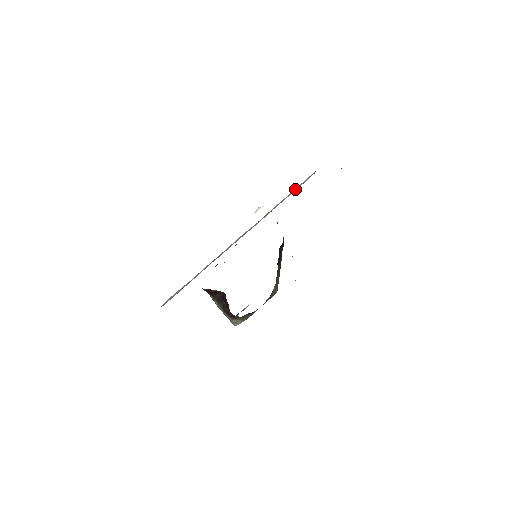
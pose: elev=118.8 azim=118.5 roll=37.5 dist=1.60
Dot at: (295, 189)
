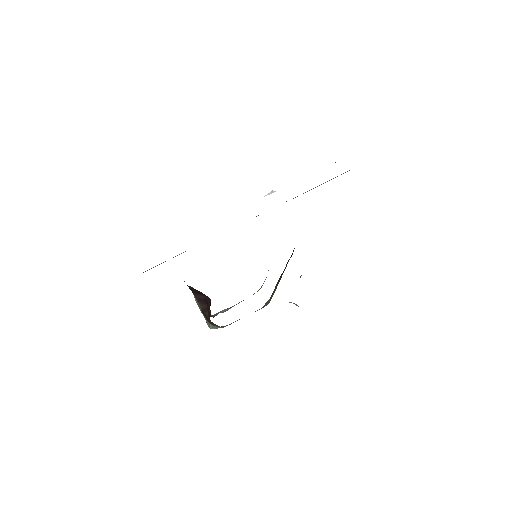
Dot at: (321, 184)
